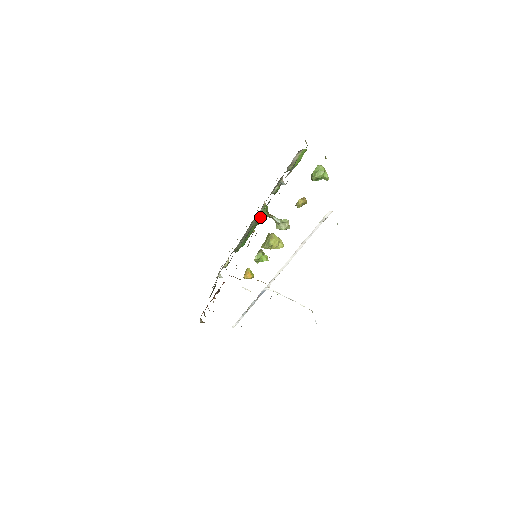
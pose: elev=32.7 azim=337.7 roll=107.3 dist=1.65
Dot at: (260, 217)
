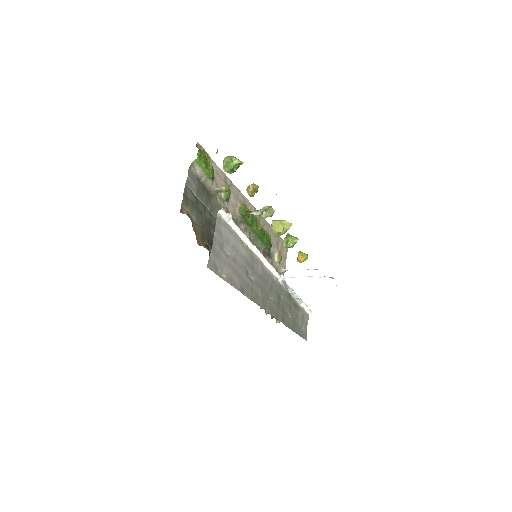
Dot at: (245, 219)
